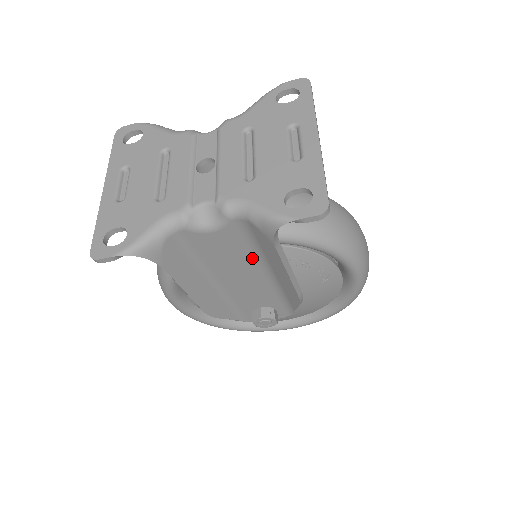
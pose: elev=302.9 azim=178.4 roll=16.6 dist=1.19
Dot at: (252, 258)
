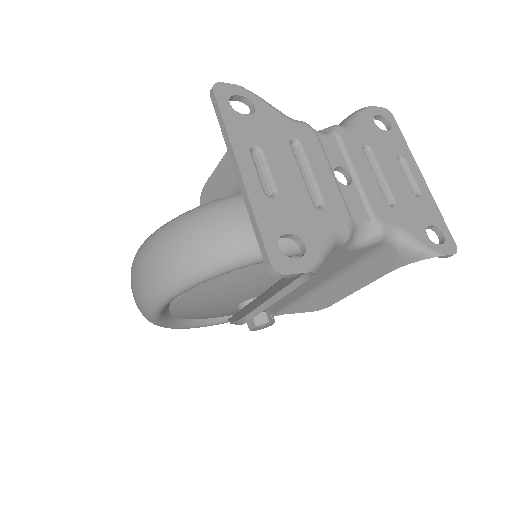
Dot at: (334, 272)
